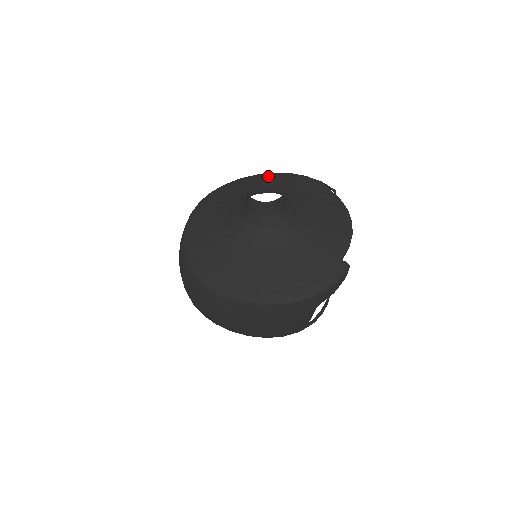
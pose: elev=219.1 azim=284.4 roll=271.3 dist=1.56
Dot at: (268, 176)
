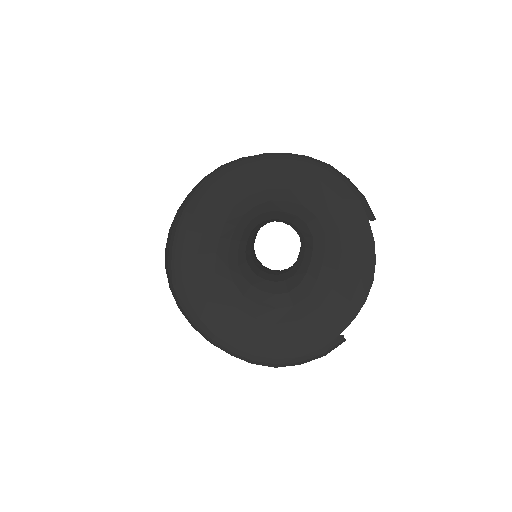
Dot at: (301, 167)
